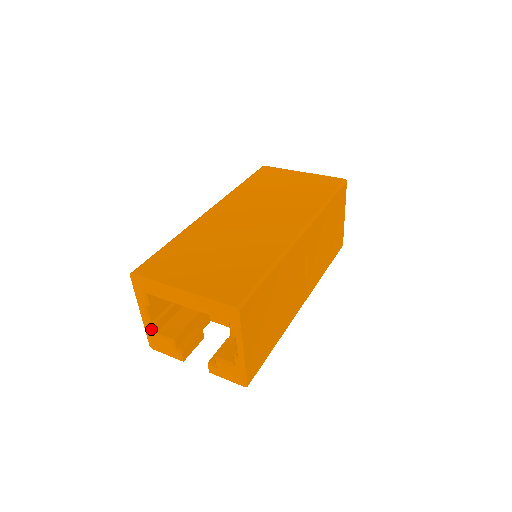
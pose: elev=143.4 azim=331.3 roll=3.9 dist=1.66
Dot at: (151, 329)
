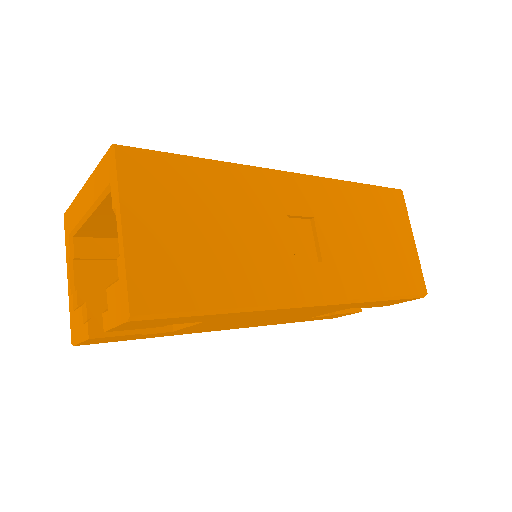
Dot at: (72, 301)
